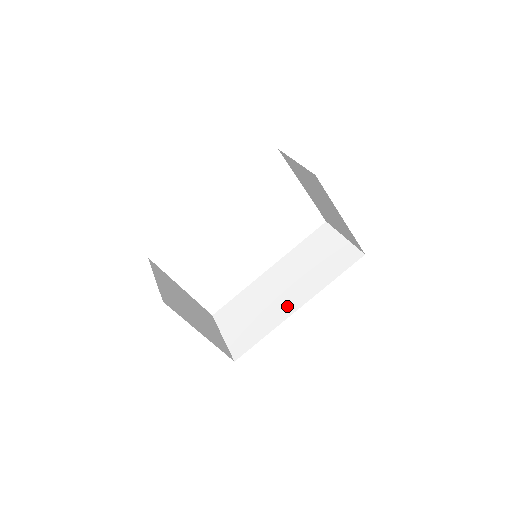
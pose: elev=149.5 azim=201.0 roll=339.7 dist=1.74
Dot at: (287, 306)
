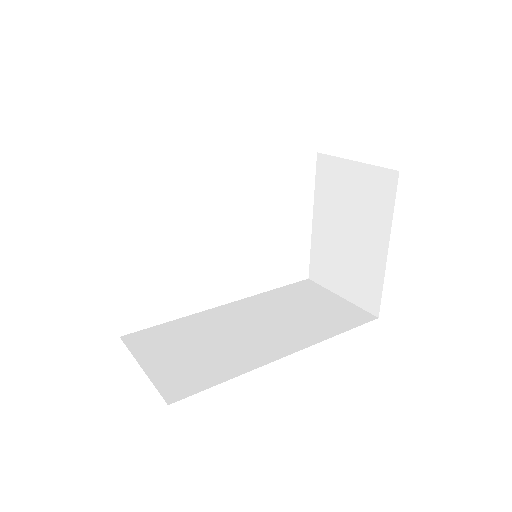
Dot at: (267, 348)
